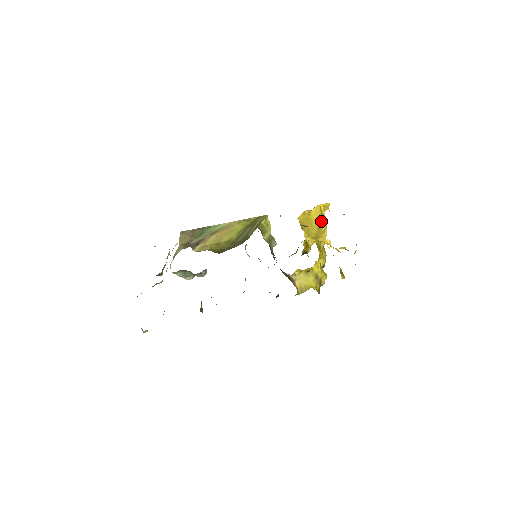
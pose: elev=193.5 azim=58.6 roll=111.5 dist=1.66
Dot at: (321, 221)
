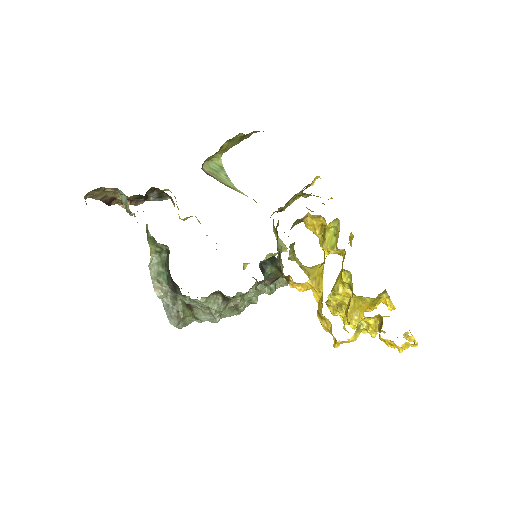
Dot at: occluded
